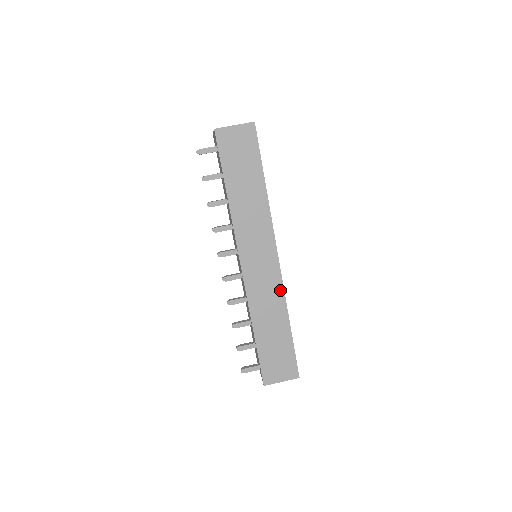
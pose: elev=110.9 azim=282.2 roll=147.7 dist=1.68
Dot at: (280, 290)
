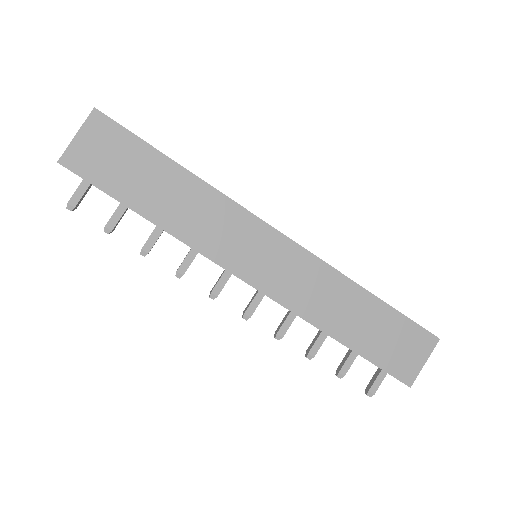
Dot at: (319, 266)
